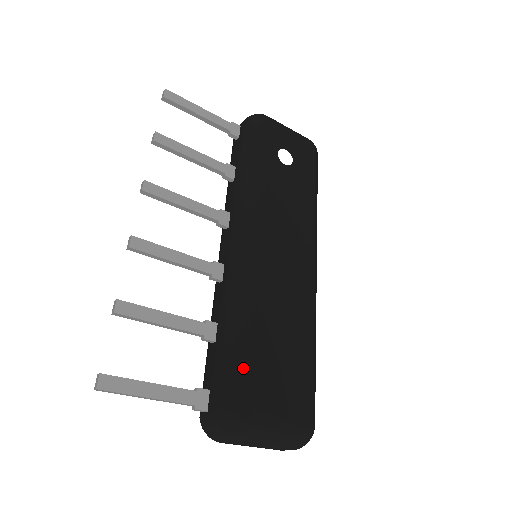
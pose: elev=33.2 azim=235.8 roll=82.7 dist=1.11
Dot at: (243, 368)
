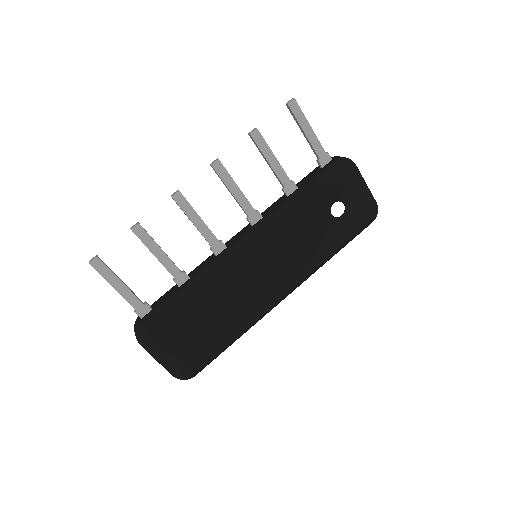
Dot at: (176, 316)
